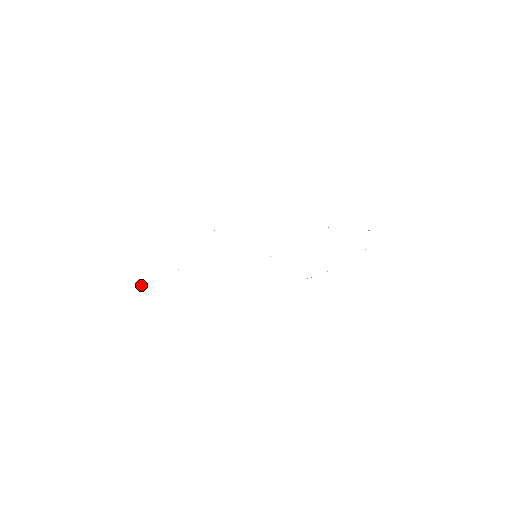
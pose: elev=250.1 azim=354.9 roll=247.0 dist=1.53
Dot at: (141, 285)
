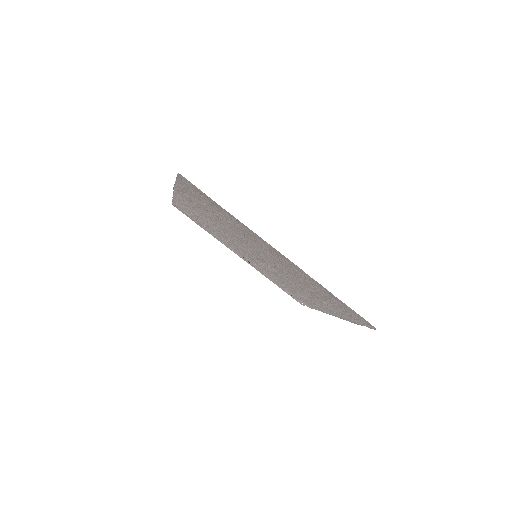
Dot at: (181, 208)
